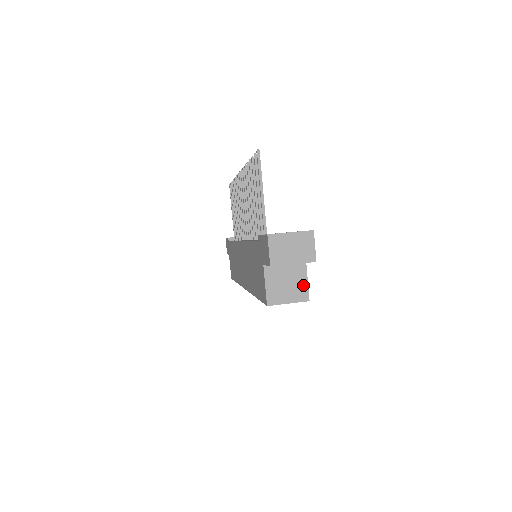
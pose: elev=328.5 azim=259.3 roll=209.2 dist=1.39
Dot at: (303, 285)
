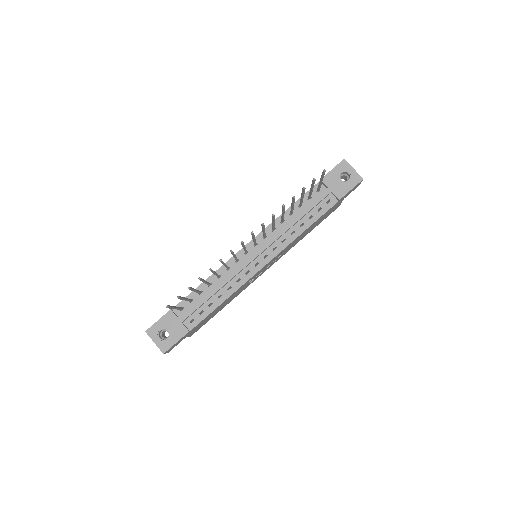
Dot at: occluded
